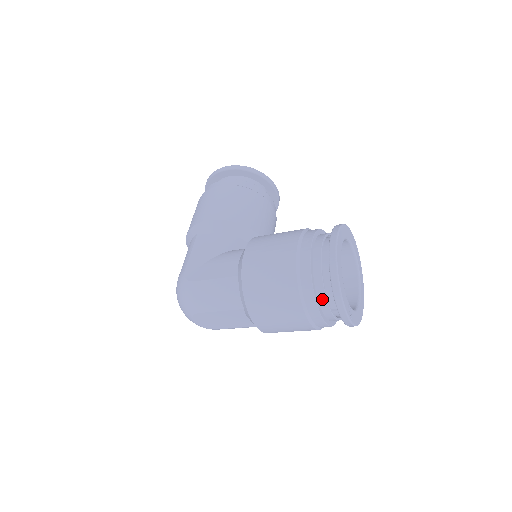
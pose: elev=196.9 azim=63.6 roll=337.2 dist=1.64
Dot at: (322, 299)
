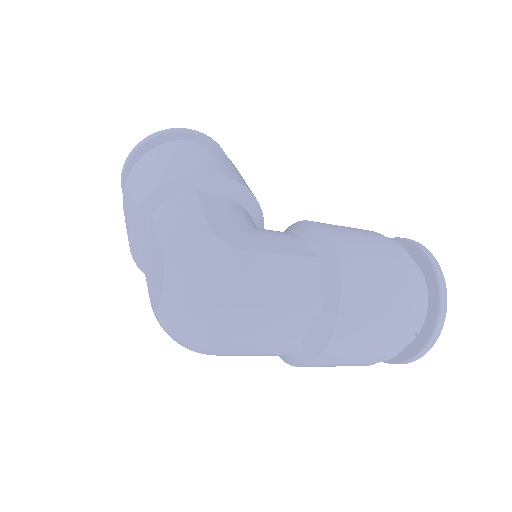
Dot at: occluded
